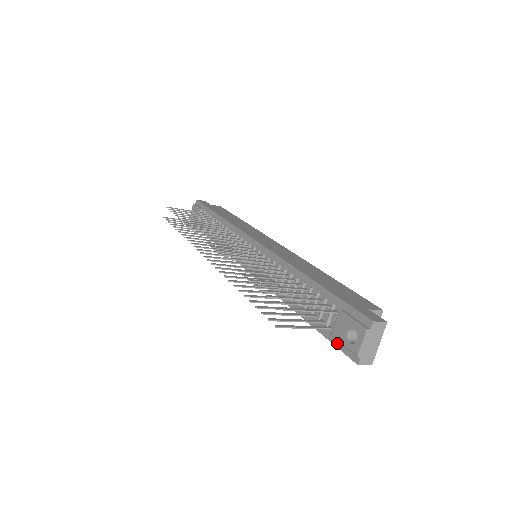
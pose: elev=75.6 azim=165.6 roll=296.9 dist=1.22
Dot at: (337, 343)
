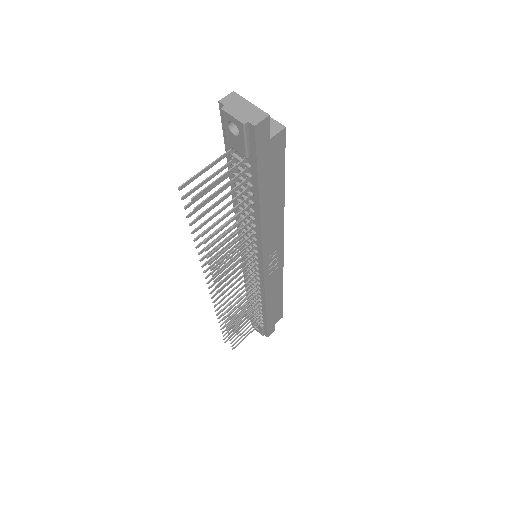
Dot at: (253, 153)
